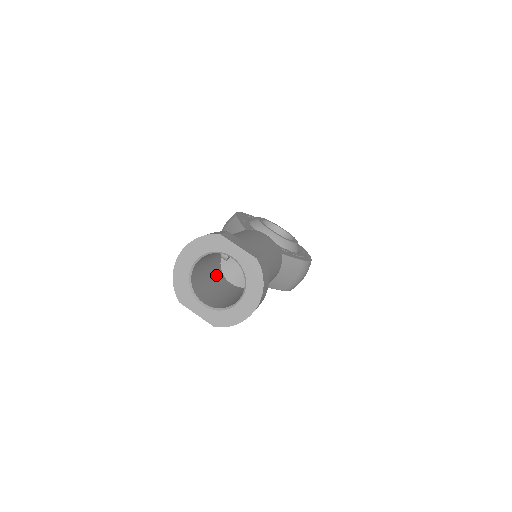
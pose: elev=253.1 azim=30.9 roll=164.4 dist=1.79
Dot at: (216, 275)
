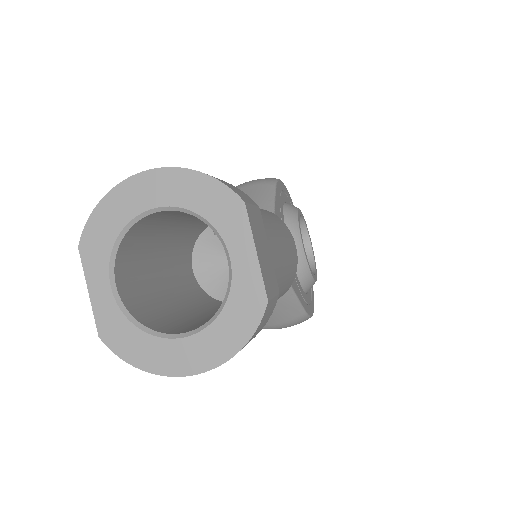
Dot at: (182, 243)
